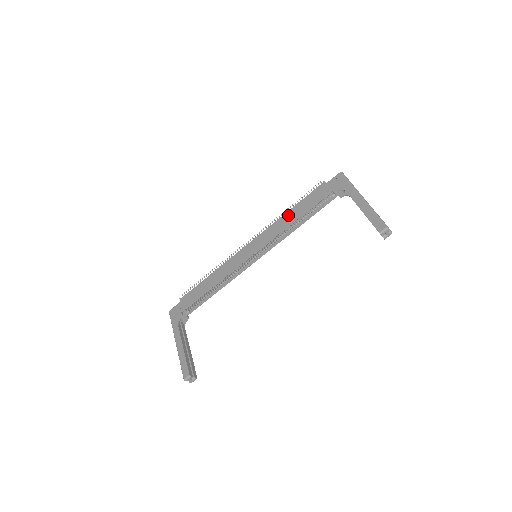
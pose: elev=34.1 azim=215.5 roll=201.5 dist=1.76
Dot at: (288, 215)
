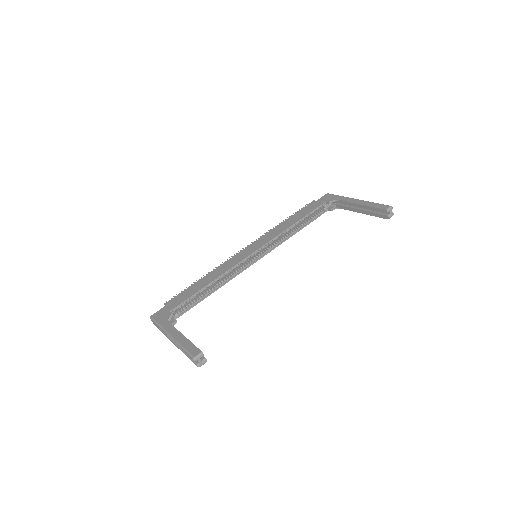
Dot at: (285, 223)
